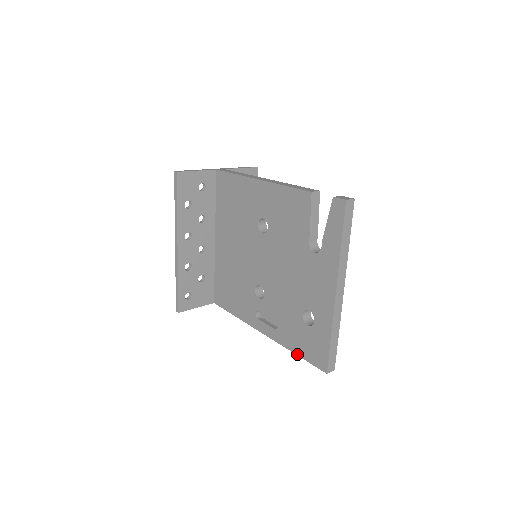
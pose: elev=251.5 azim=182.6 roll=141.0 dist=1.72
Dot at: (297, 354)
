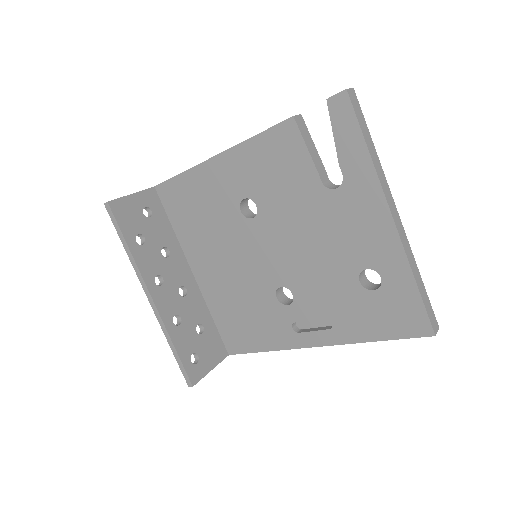
Dot at: (378, 340)
